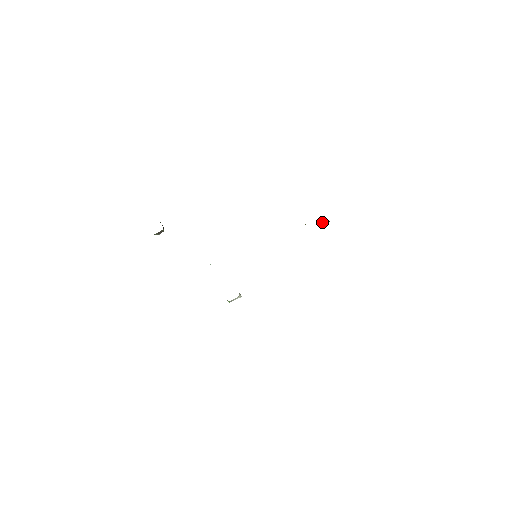
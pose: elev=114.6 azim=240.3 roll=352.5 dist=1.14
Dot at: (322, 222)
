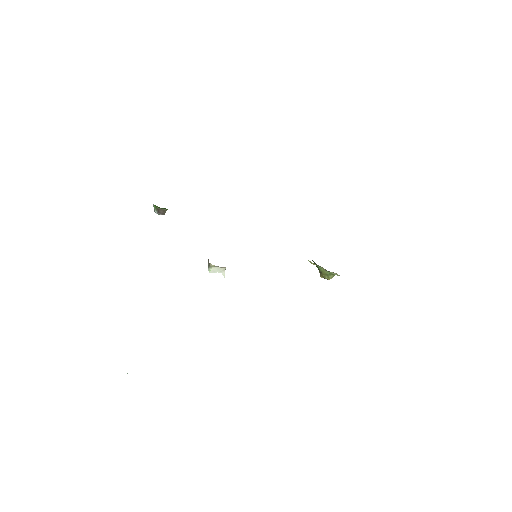
Dot at: (326, 275)
